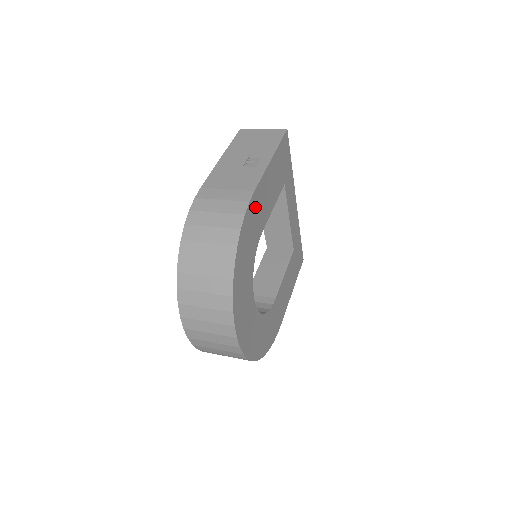
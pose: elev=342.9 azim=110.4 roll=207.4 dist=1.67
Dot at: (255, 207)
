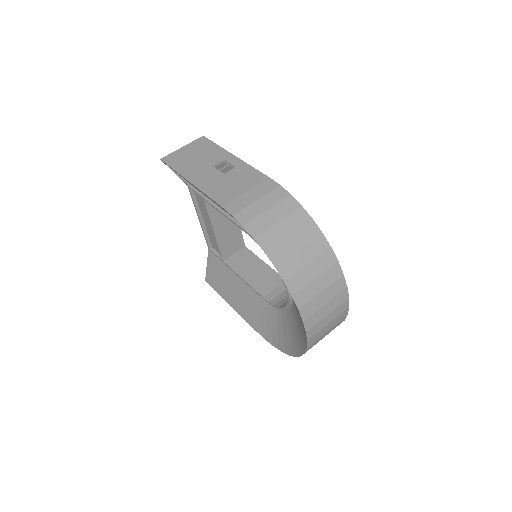
Dot at: occluded
